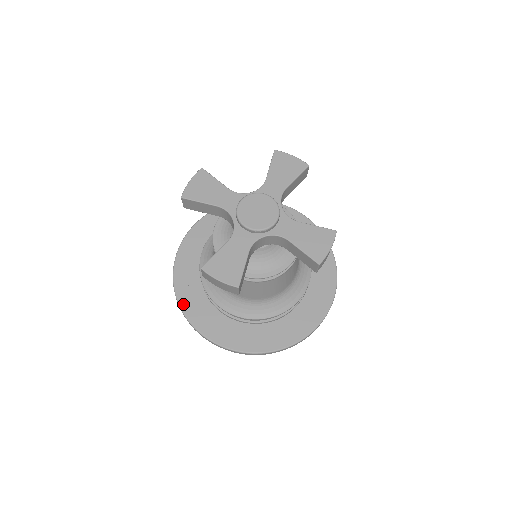
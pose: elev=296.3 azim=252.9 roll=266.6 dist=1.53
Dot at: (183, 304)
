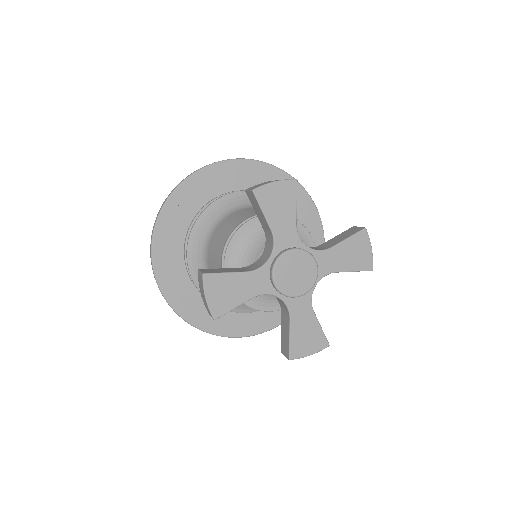
Dot at: (162, 219)
